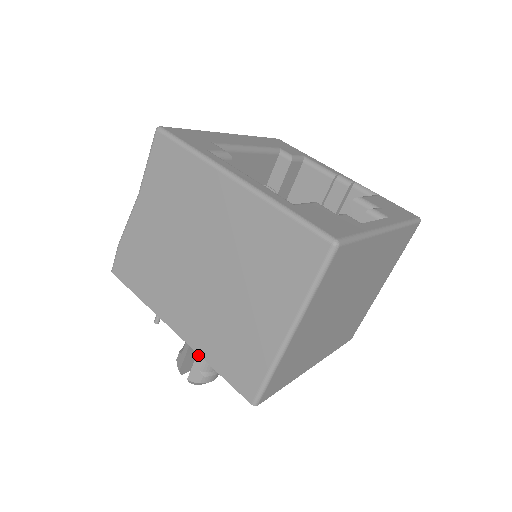
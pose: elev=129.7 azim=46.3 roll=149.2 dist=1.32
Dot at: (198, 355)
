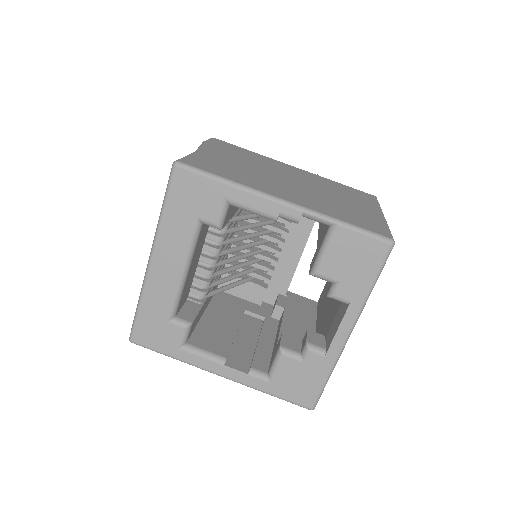
Dot at: occluded
